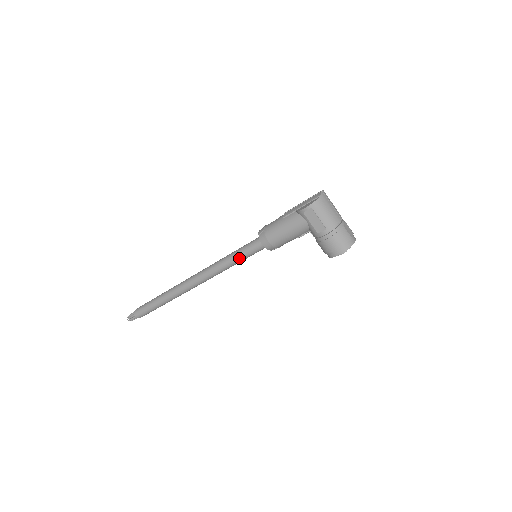
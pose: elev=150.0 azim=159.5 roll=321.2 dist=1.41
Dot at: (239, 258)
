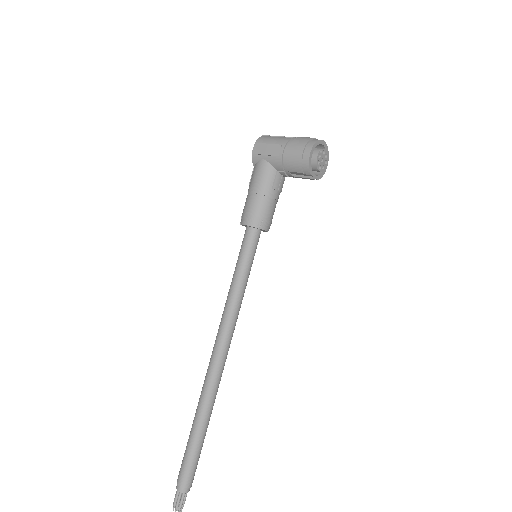
Dot at: (239, 270)
